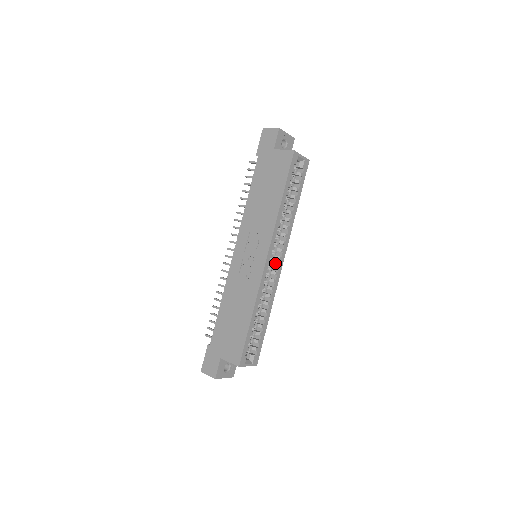
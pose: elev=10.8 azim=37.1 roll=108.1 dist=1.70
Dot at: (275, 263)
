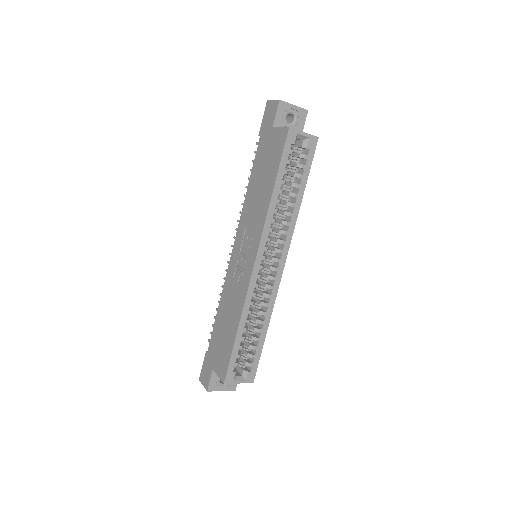
Dot at: (272, 266)
